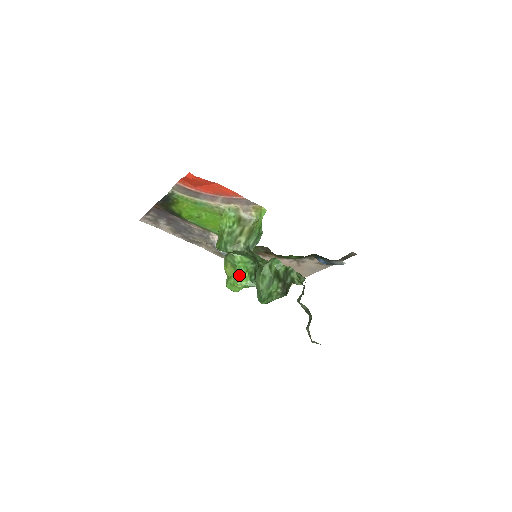
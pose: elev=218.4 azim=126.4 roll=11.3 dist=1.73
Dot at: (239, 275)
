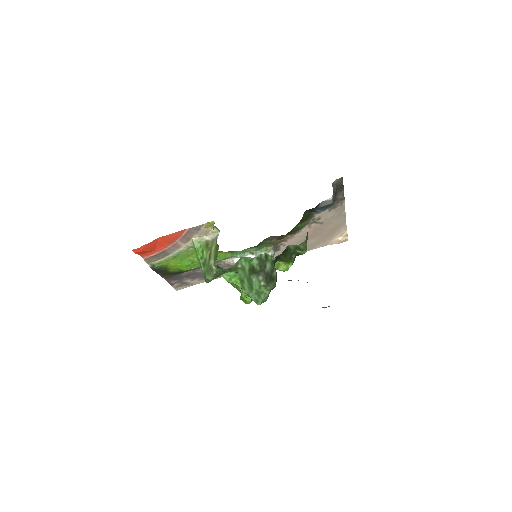
Dot at: occluded
